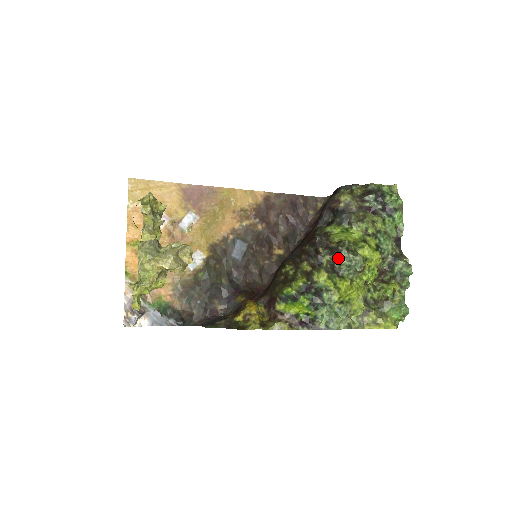
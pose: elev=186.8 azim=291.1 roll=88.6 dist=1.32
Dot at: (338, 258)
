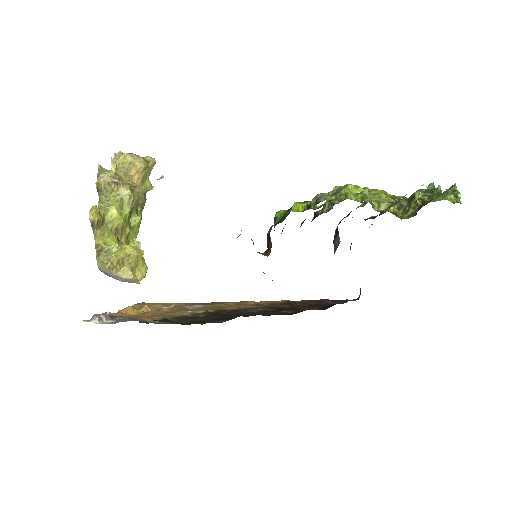
Dot at: occluded
